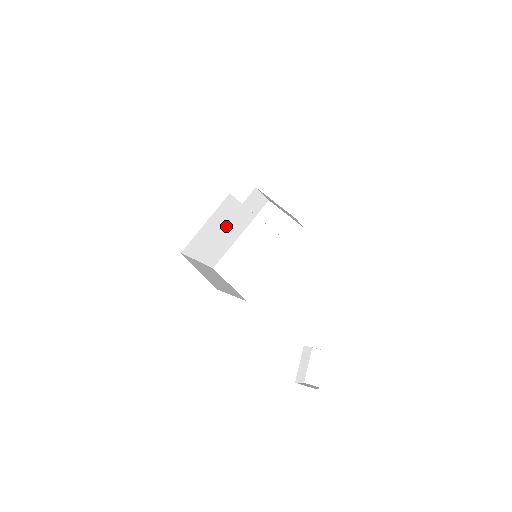
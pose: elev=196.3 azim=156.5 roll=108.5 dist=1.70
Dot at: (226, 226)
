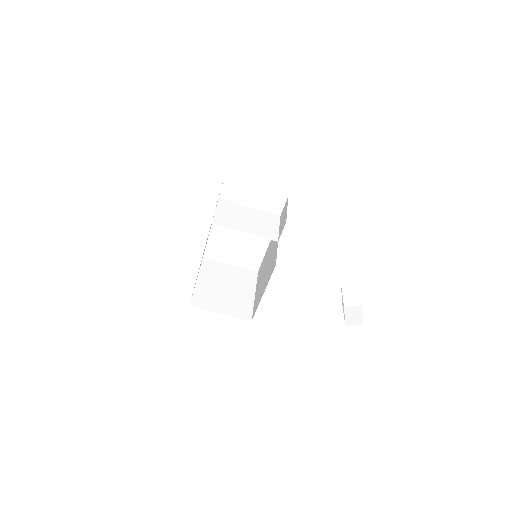
Dot at: occluded
